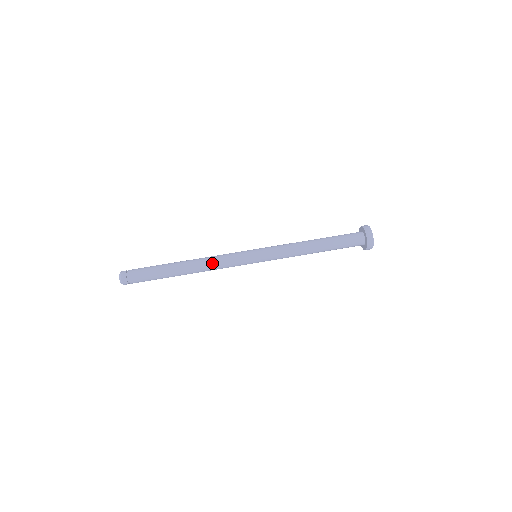
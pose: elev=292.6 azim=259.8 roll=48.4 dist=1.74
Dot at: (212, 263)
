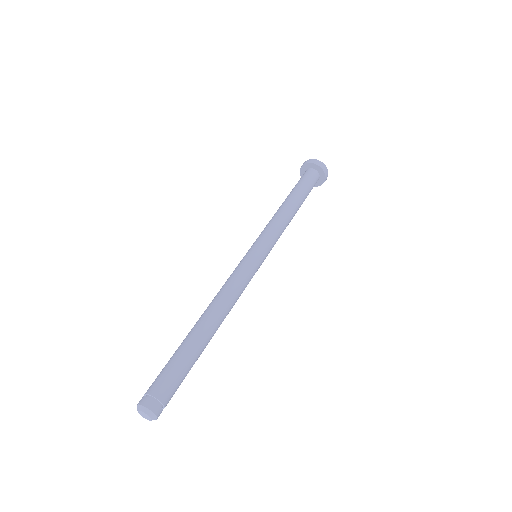
Dot at: (221, 291)
